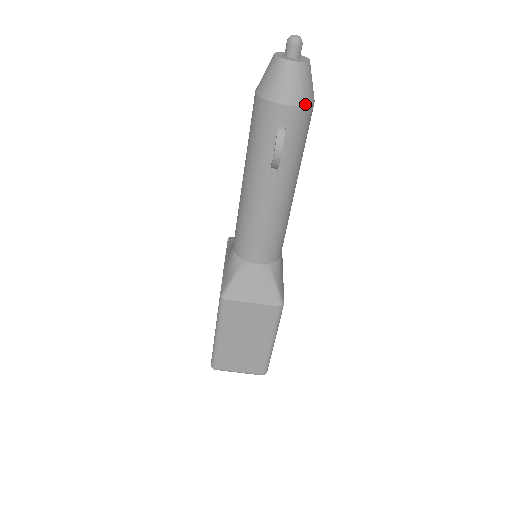
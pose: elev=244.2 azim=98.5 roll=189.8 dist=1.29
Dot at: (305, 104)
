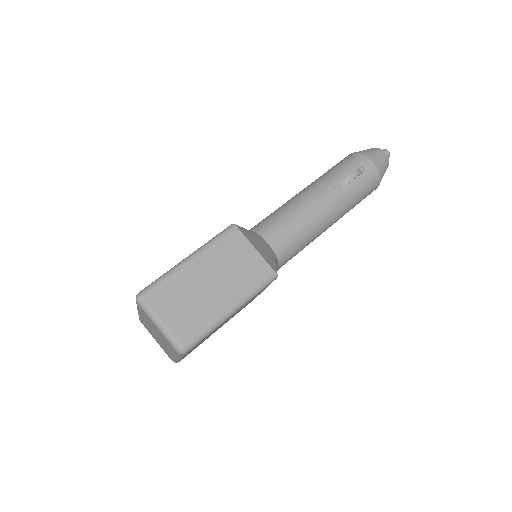
Dot at: (380, 174)
